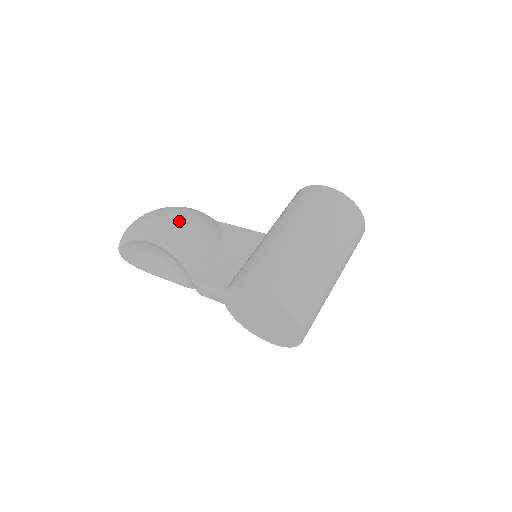
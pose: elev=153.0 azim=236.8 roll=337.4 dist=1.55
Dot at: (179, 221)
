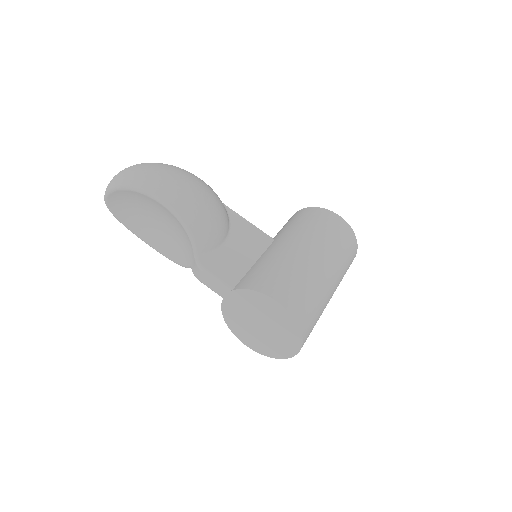
Dot at: (197, 192)
